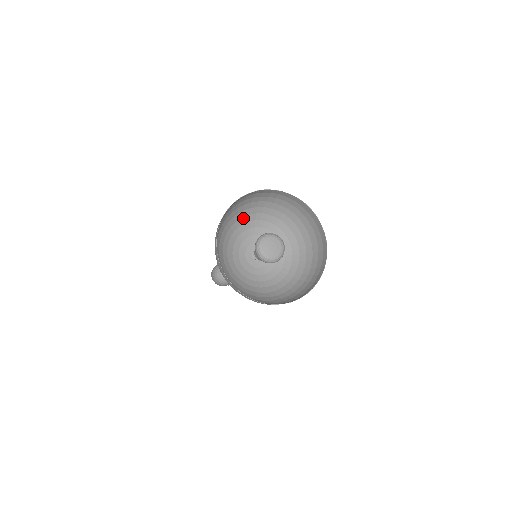
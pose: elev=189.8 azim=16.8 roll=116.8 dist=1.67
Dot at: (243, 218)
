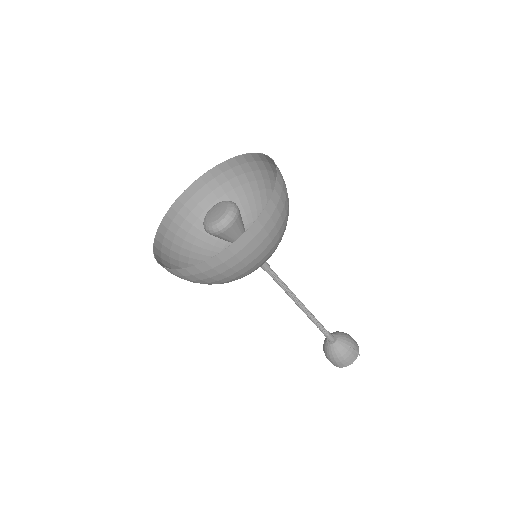
Dot at: (206, 245)
